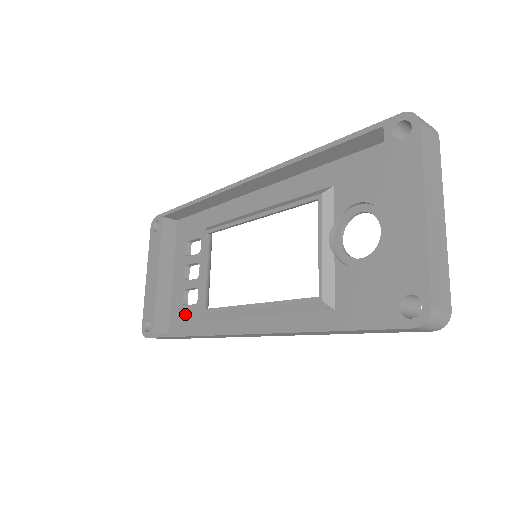
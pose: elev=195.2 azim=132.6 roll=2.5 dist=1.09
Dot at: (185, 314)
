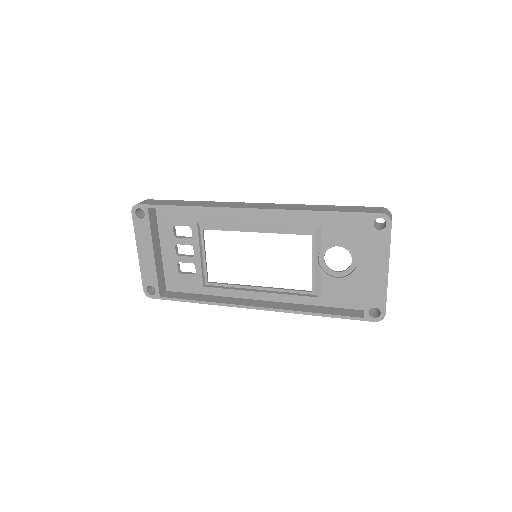
Dot at: (183, 280)
